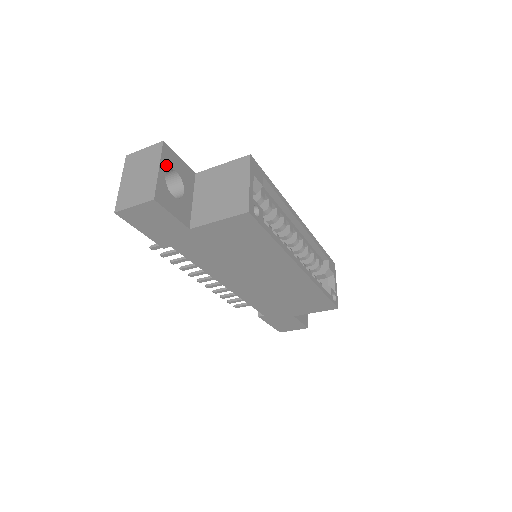
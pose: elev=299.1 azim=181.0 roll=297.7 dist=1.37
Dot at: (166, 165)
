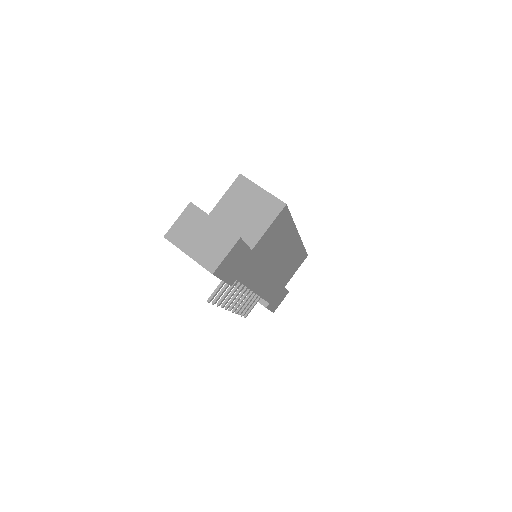
Dot at: occluded
